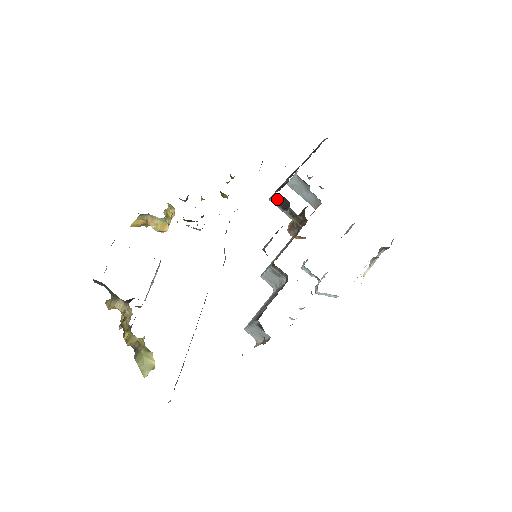
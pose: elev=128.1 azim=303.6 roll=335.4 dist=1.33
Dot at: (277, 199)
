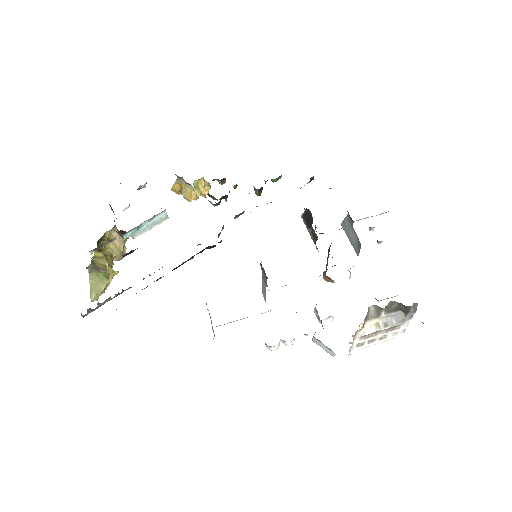
Dot at: (305, 214)
